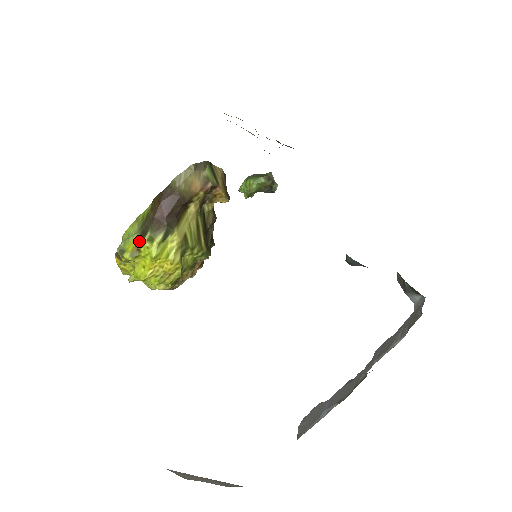
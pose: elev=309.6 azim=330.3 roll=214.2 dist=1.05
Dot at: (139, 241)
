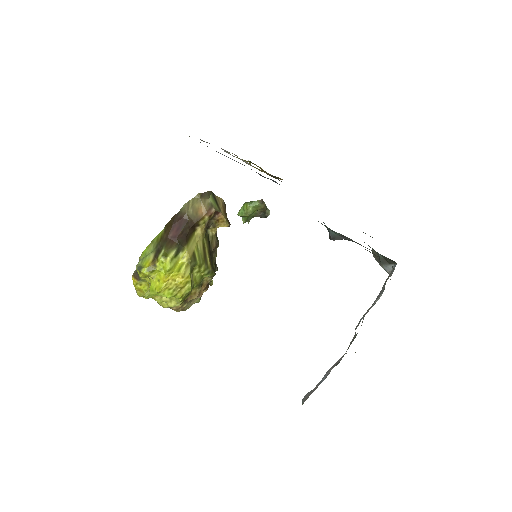
Dot at: (155, 258)
